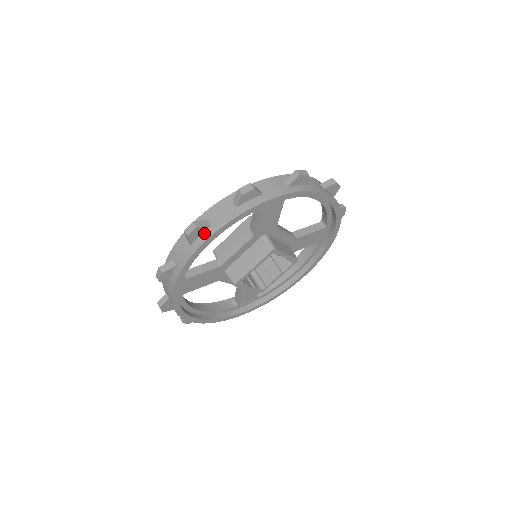
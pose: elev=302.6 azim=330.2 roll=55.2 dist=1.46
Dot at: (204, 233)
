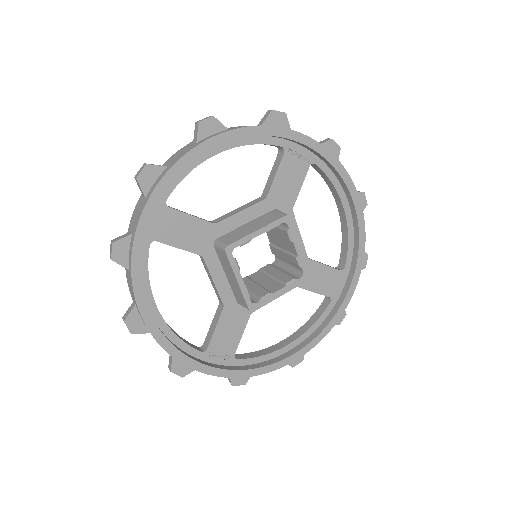
Dot at: (218, 133)
